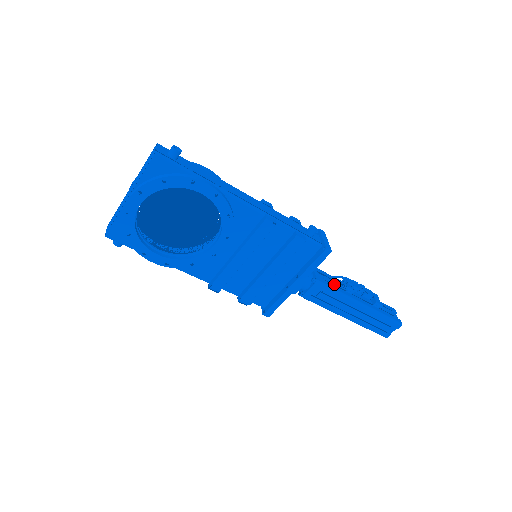
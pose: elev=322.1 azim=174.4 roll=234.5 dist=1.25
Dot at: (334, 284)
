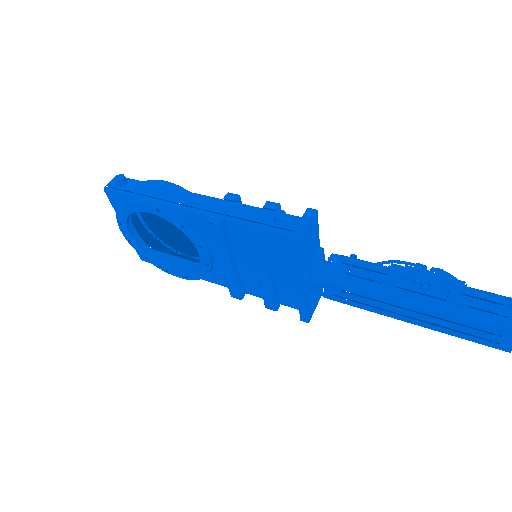
Dot at: (364, 277)
